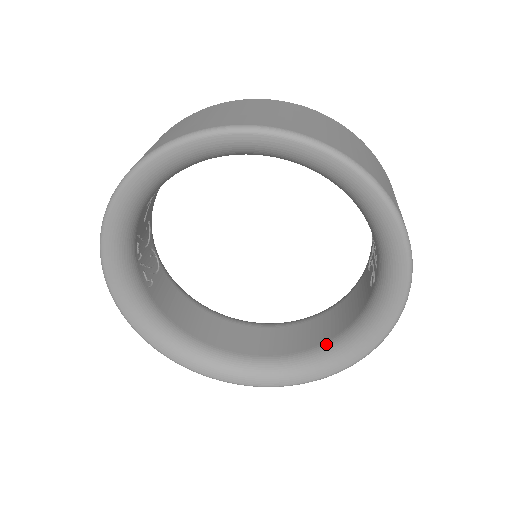
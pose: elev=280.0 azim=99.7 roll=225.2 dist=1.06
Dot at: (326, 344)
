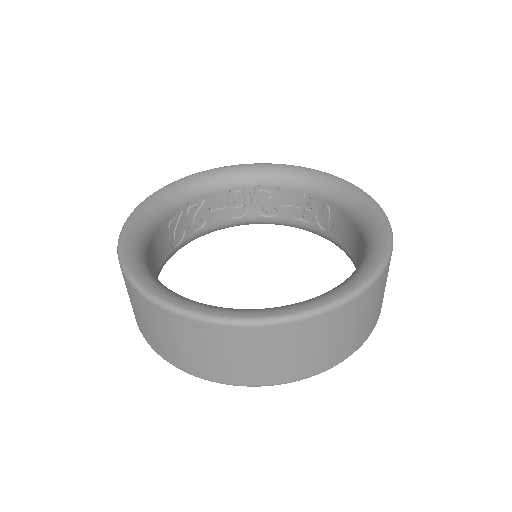
Dot at: occluded
